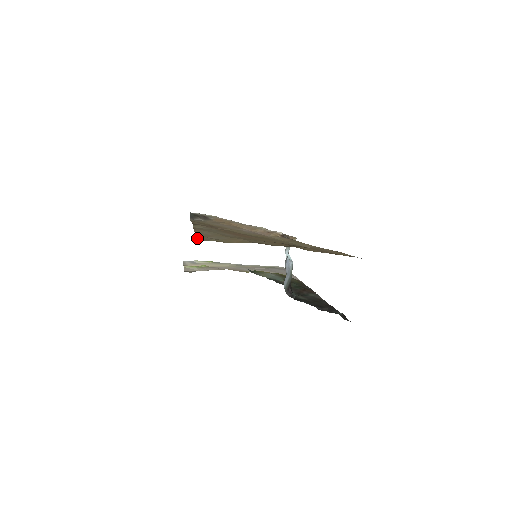
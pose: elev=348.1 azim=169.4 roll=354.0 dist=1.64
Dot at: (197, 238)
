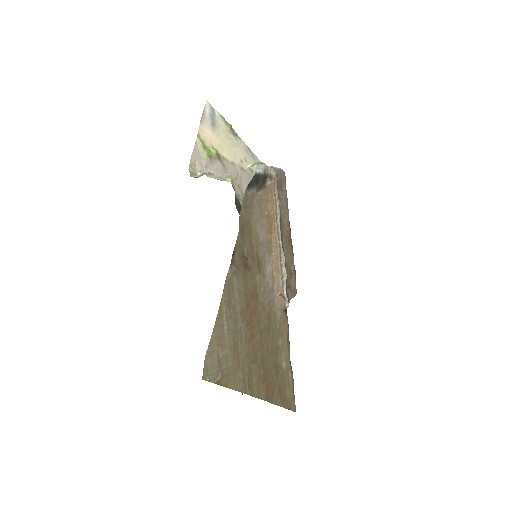
Dot at: (209, 350)
